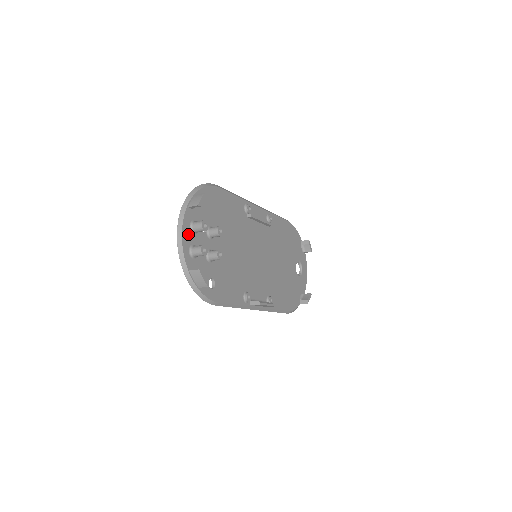
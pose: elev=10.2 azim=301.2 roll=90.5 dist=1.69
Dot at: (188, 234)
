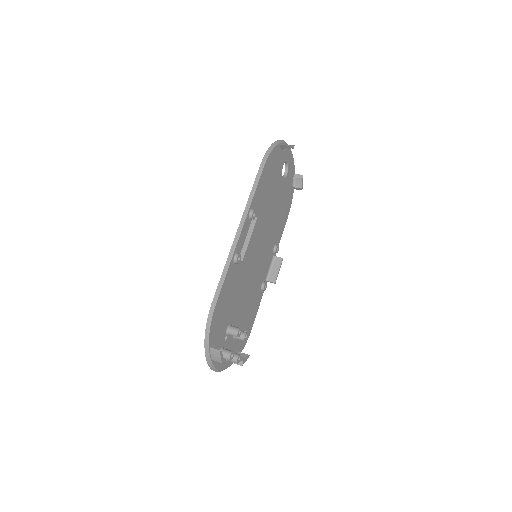
Dot at: occluded
